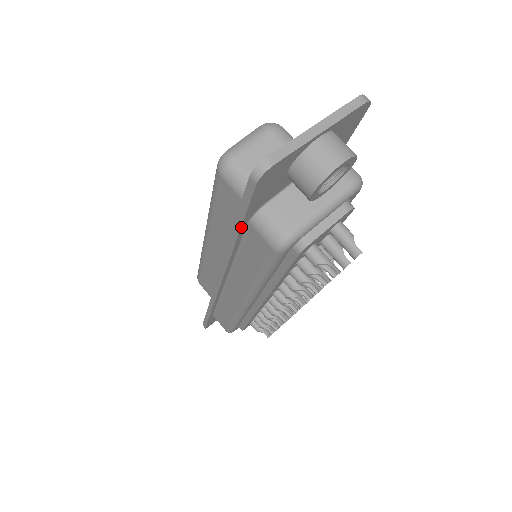
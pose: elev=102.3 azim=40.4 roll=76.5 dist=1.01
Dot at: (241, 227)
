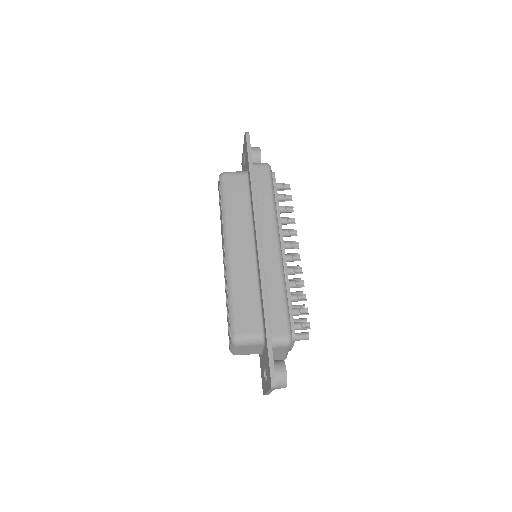
Dot at: (252, 165)
